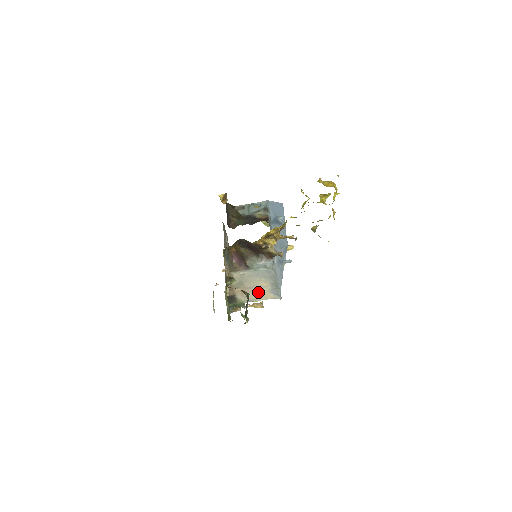
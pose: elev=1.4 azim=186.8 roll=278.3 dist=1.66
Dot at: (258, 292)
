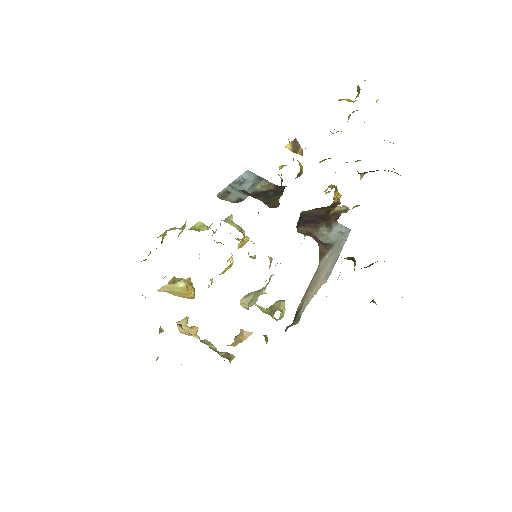
Dot at: (318, 284)
